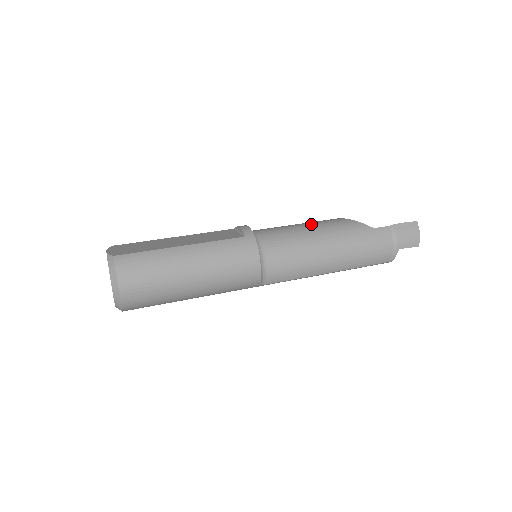
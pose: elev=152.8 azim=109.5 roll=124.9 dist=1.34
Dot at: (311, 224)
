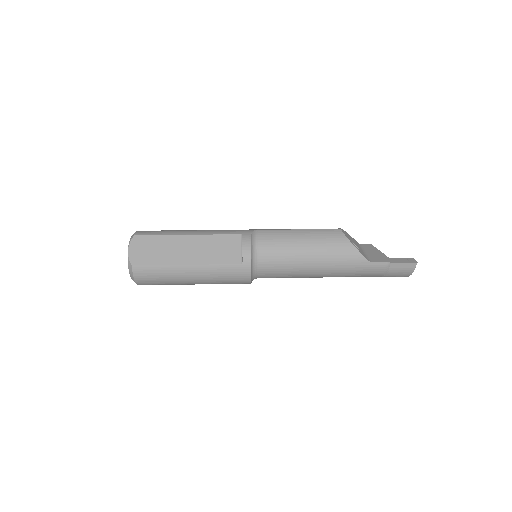
Dot at: (313, 245)
